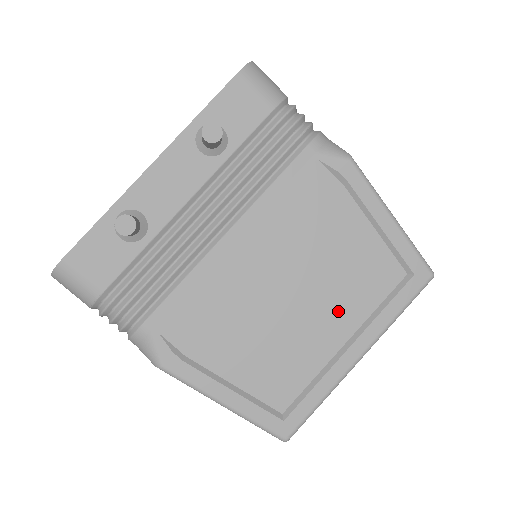
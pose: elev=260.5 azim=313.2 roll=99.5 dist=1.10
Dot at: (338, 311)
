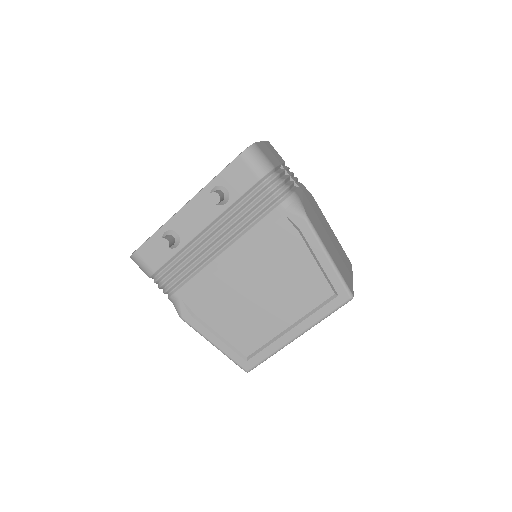
Dot at: (287, 308)
